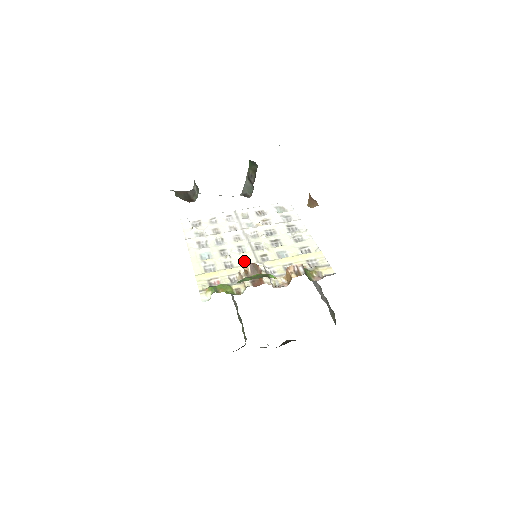
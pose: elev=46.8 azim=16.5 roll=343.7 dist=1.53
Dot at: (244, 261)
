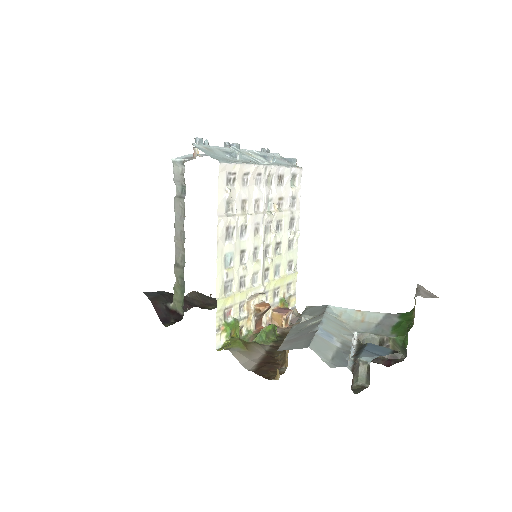
Dot at: (254, 277)
